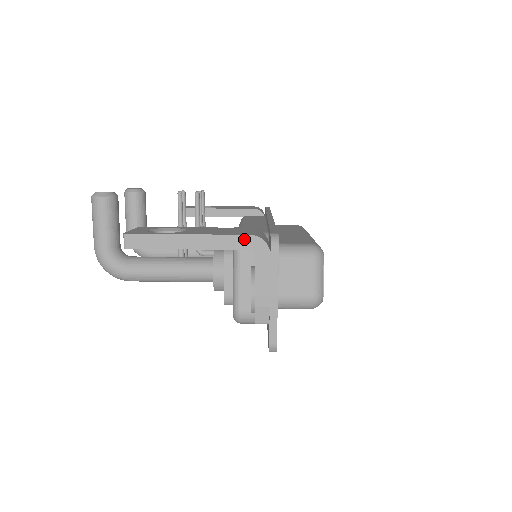
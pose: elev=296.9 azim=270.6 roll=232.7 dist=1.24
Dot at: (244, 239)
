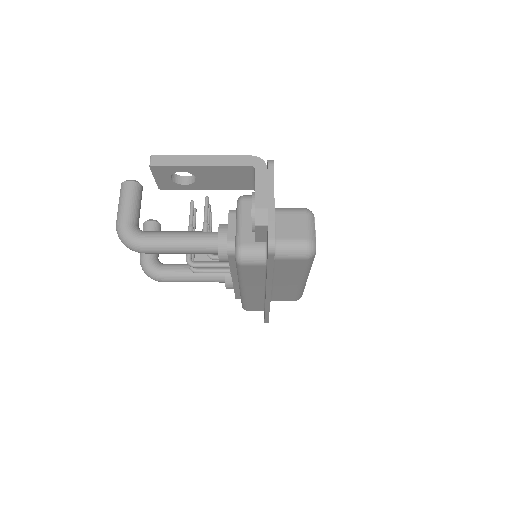
Dot at: (246, 158)
